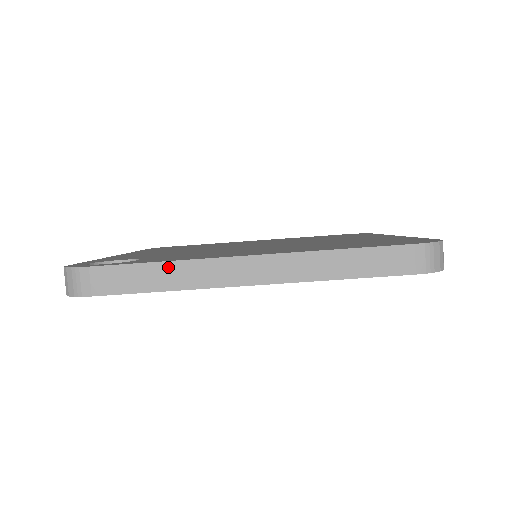
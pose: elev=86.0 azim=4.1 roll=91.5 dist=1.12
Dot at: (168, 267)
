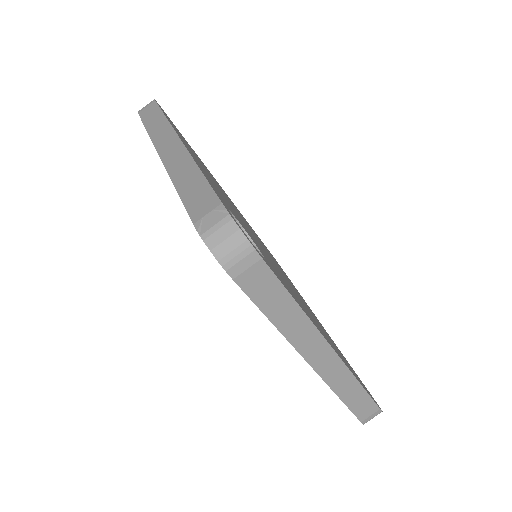
Dot at: (297, 313)
